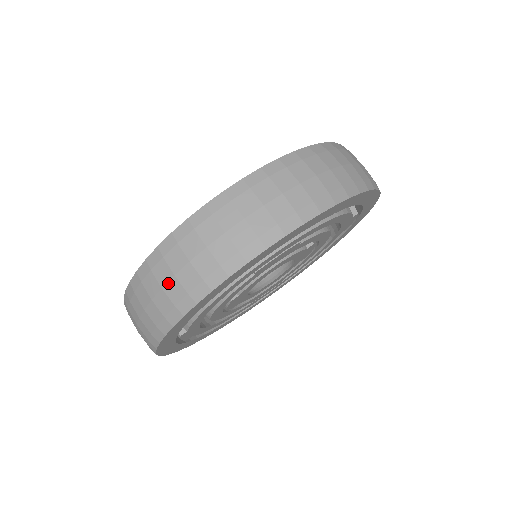
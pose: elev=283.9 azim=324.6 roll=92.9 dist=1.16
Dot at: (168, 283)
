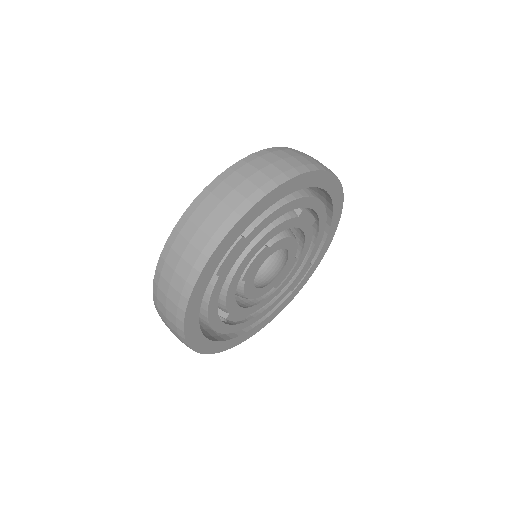
Dot at: (277, 162)
